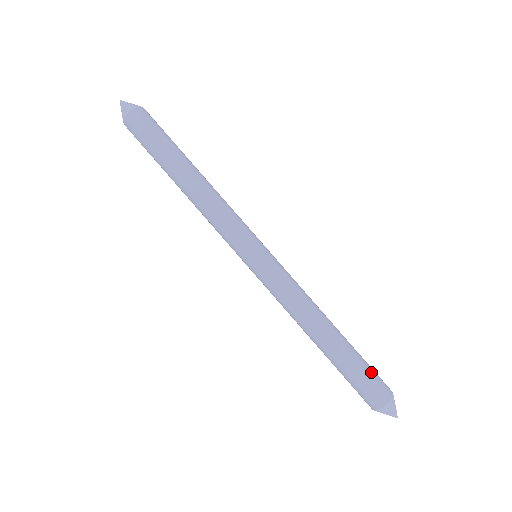
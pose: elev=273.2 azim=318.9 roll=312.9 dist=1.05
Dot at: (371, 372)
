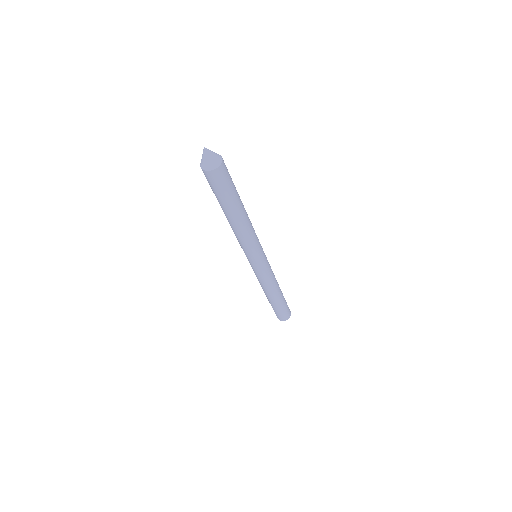
Dot at: occluded
